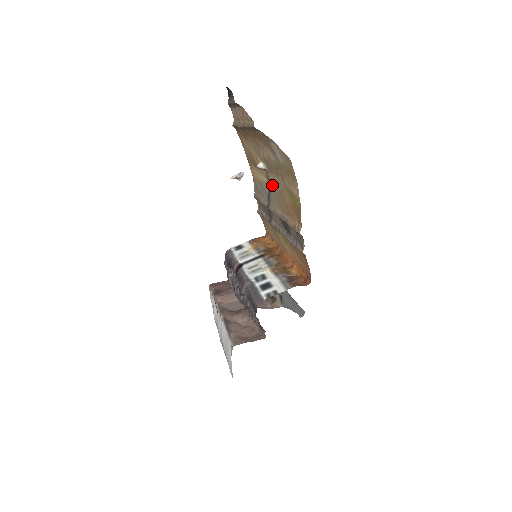
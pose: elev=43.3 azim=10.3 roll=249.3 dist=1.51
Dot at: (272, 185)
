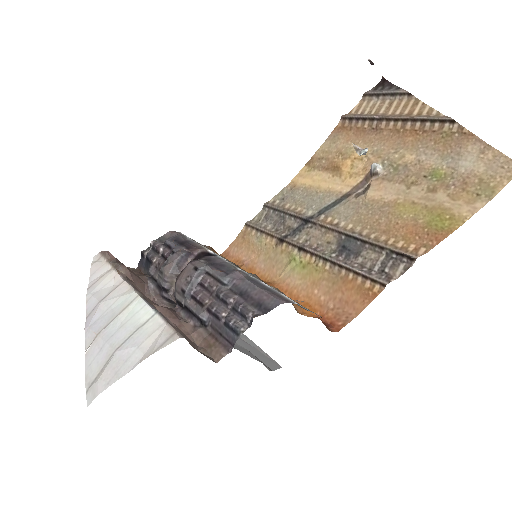
Dot at: (363, 196)
